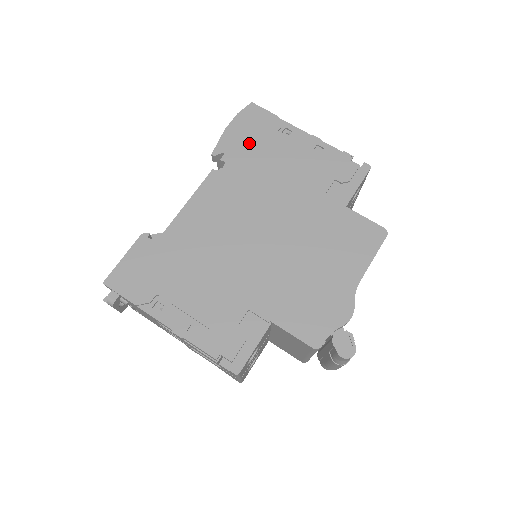
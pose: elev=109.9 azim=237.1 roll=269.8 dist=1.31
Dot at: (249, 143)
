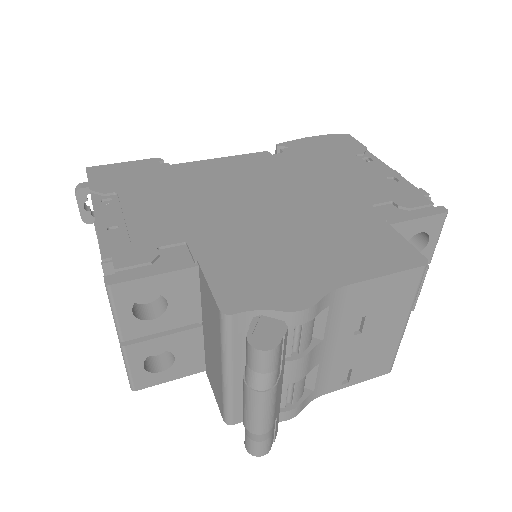
Dot at: (320, 150)
